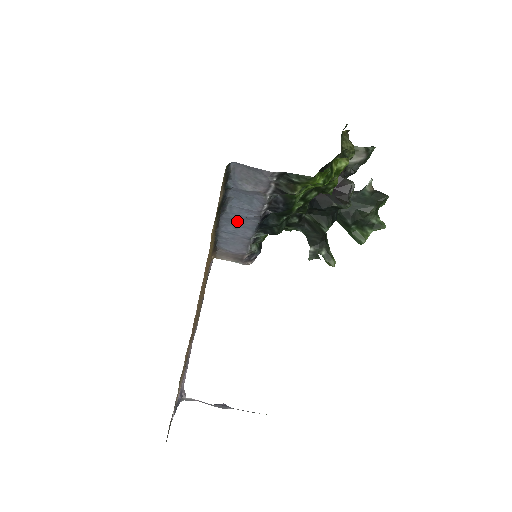
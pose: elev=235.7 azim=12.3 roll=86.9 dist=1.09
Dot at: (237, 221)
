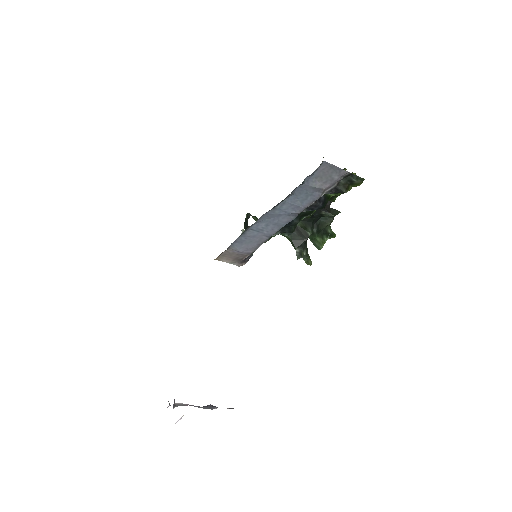
Dot at: (275, 218)
